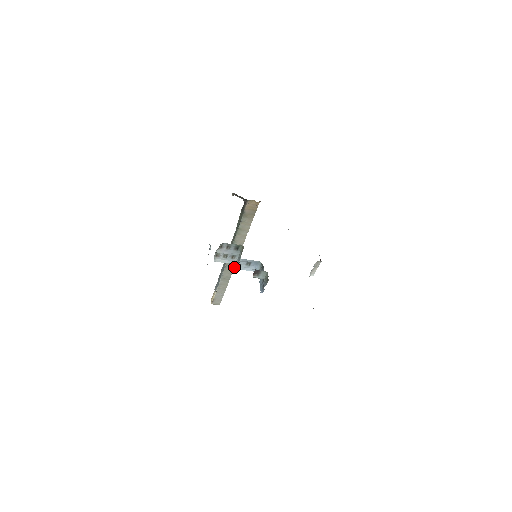
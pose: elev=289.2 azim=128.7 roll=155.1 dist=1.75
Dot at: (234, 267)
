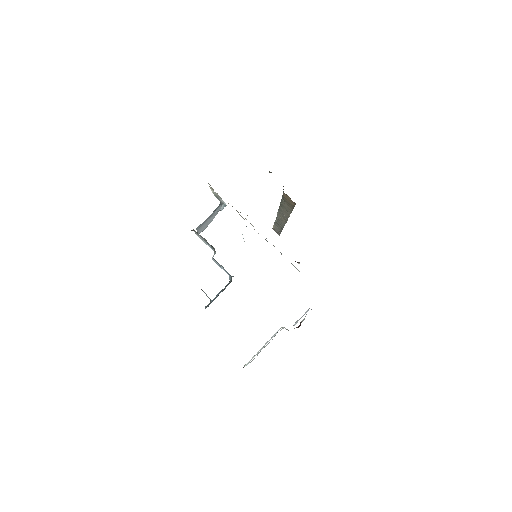
Dot at: occluded
